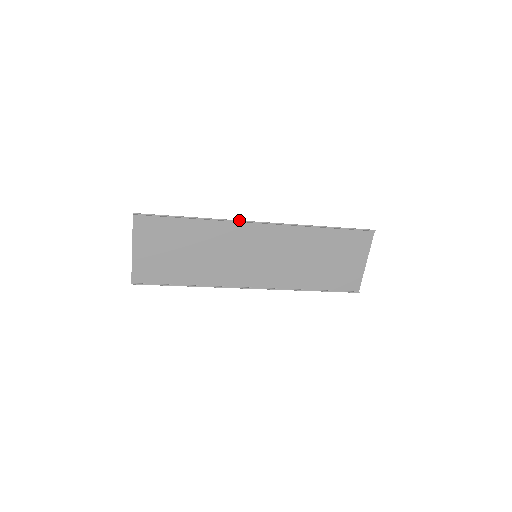
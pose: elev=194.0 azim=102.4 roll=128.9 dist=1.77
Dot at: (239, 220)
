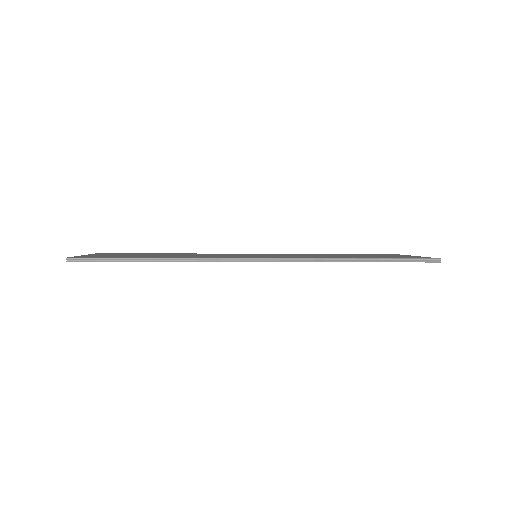
Dot at: (227, 259)
